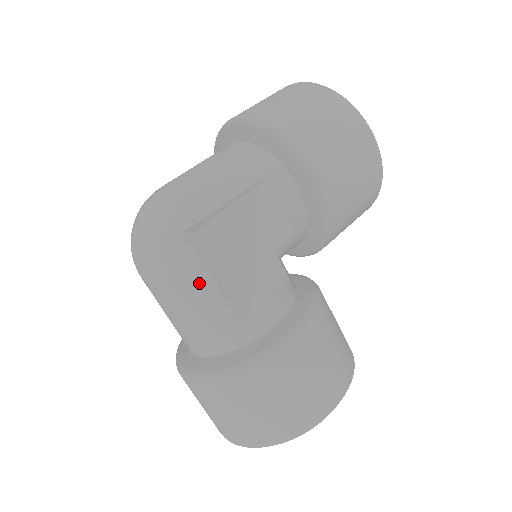
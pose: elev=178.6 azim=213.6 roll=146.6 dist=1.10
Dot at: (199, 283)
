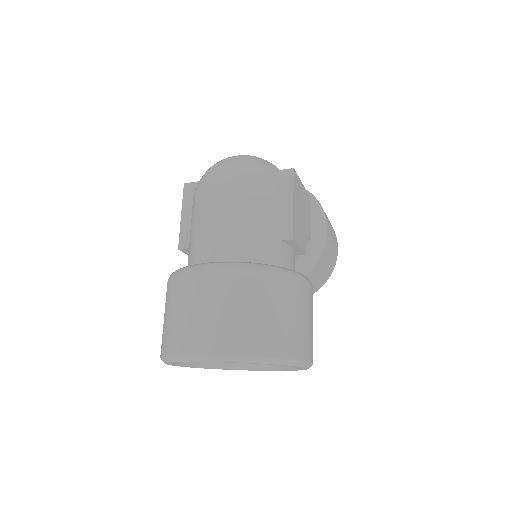
Dot at: (272, 202)
